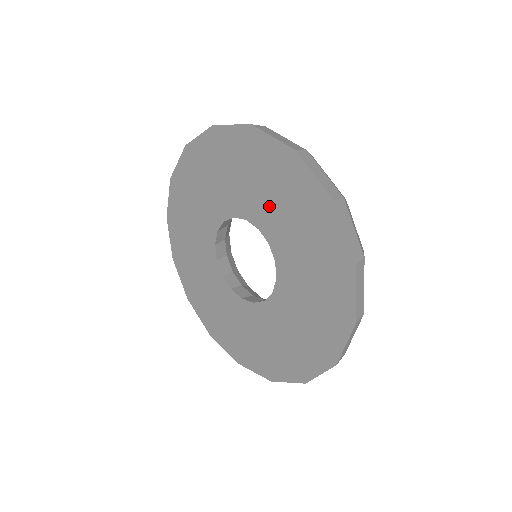
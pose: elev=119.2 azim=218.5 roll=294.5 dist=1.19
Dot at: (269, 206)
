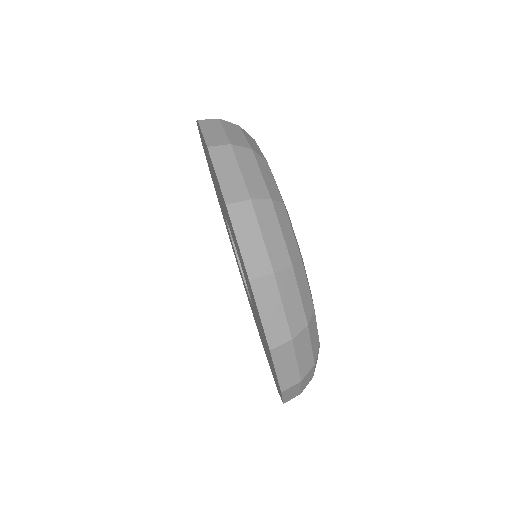
Dot at: (223, 206)
